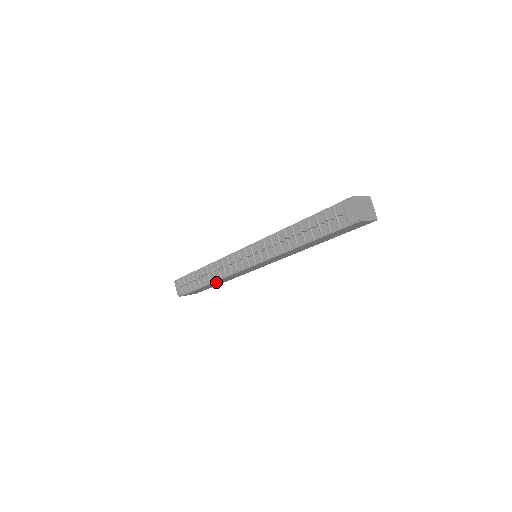
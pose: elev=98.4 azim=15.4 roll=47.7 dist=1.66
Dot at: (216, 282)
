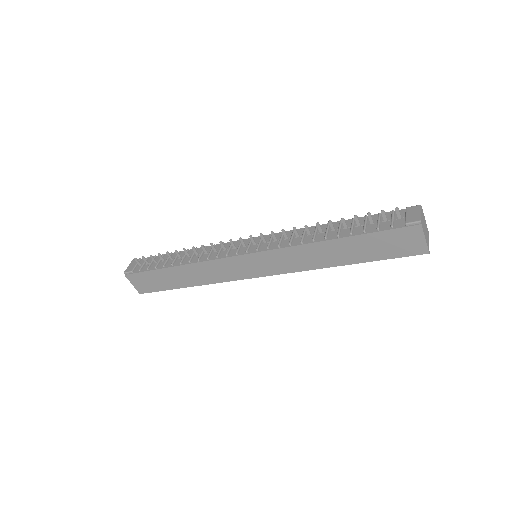
Dot at: (185, 270)
